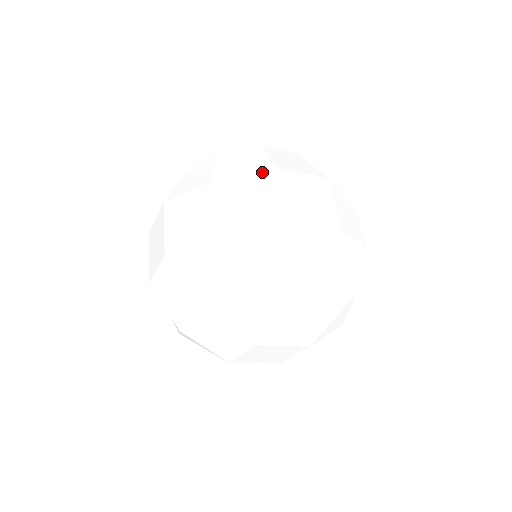
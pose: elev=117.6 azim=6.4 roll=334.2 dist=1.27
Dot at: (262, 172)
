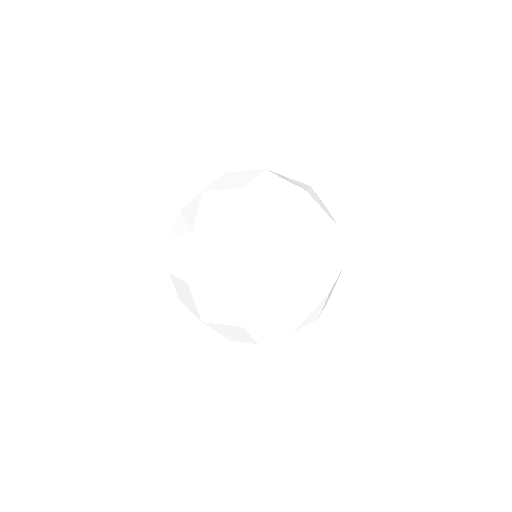
Dot at: (183, 282)
